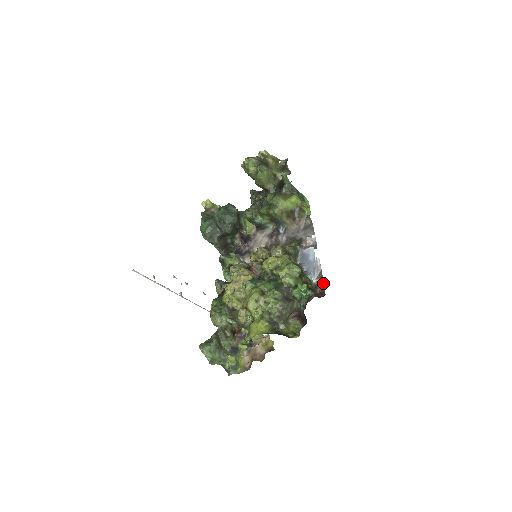
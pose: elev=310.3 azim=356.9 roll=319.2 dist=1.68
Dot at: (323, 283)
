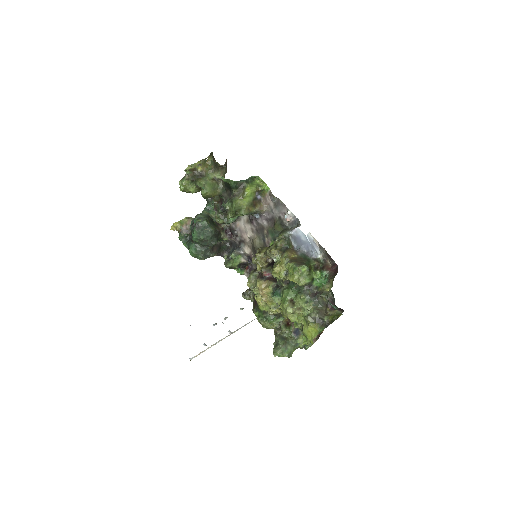
Dot at: (328, 255)
